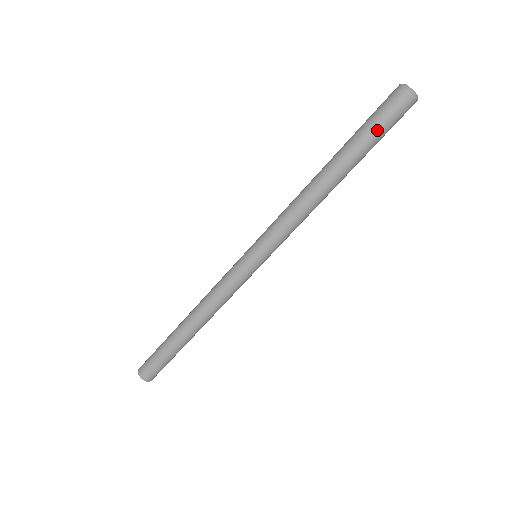
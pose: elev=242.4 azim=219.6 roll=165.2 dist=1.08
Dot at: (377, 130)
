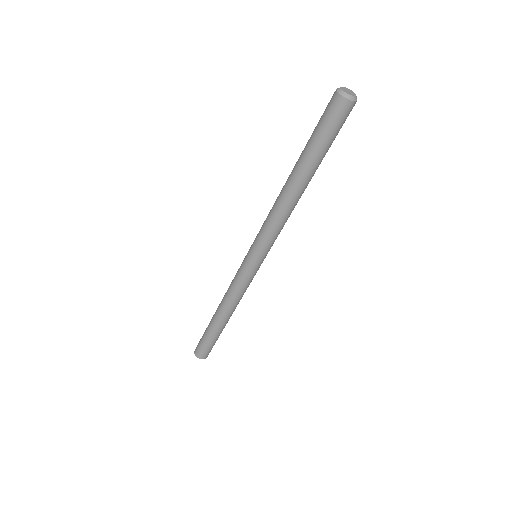
Dot at: occluded
